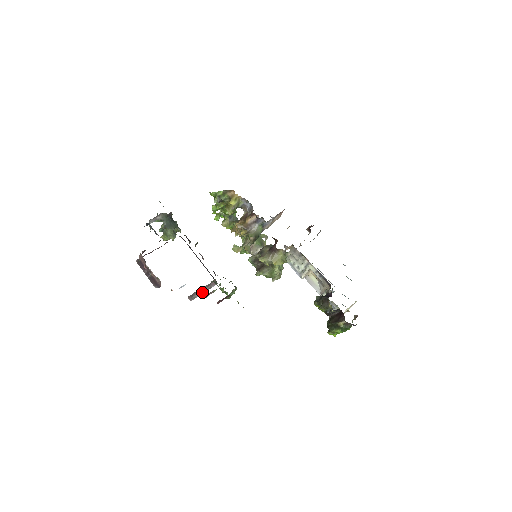
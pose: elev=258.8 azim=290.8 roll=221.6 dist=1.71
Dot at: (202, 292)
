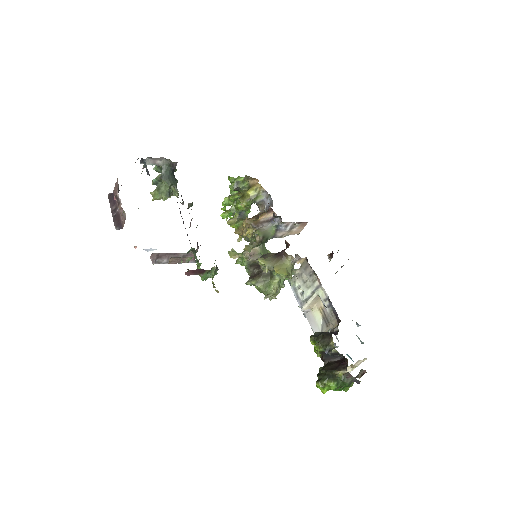
Dot at: occluded
